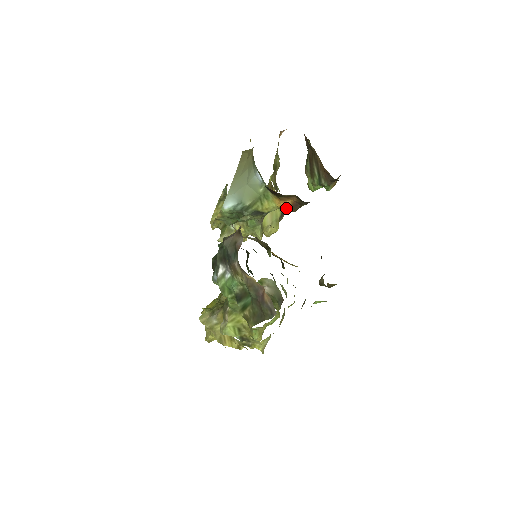
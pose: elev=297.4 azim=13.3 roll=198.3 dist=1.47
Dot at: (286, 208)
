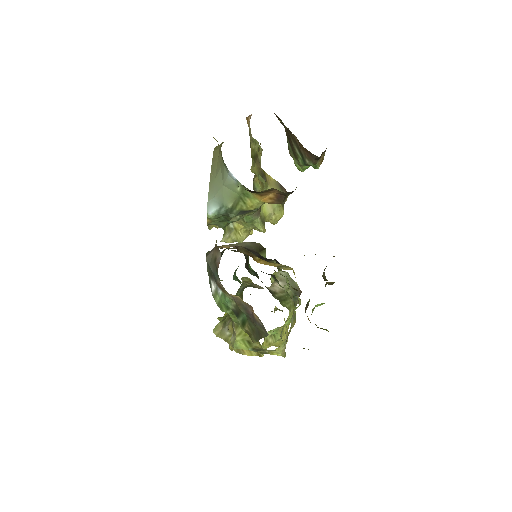
Dot at: (271, 202)
